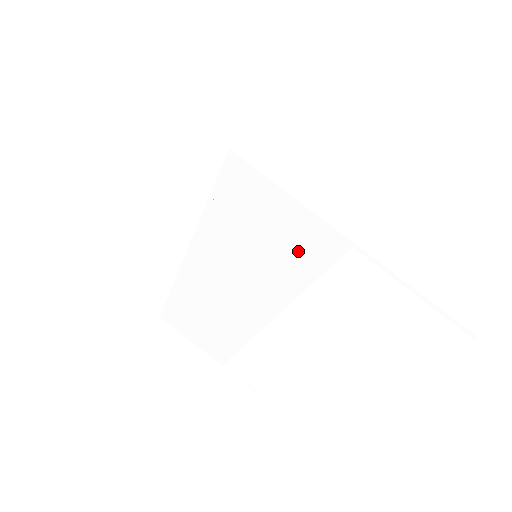
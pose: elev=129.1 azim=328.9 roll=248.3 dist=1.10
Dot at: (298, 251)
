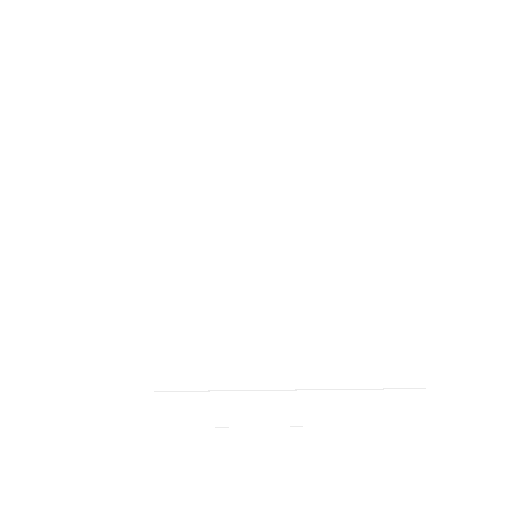
Dot at: occluded
